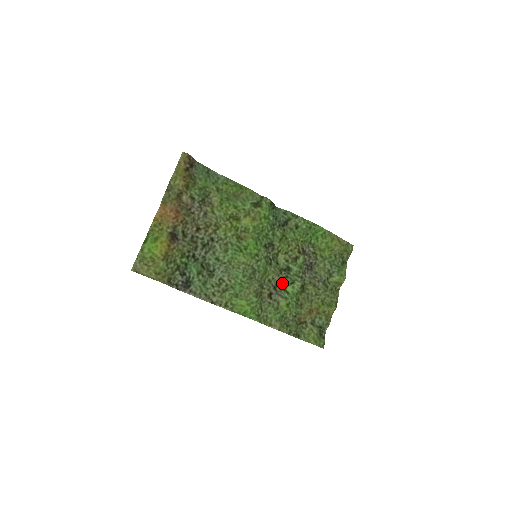
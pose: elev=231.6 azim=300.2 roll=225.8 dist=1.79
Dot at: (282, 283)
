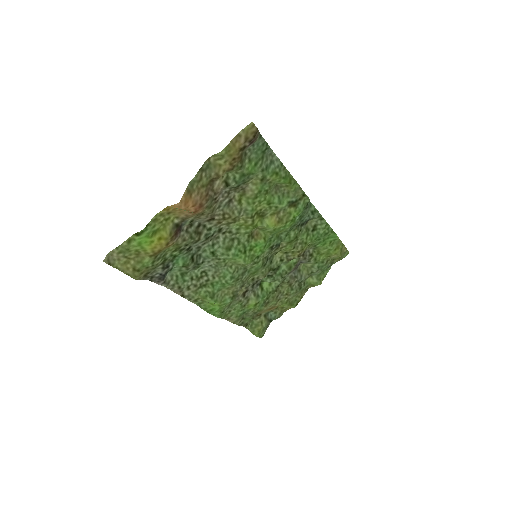
Dot at: (263, 279)
